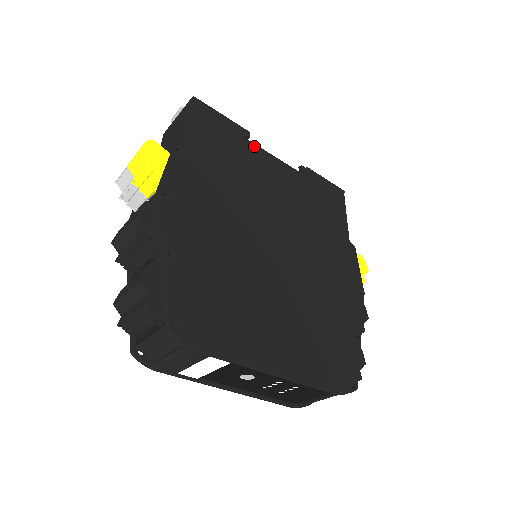
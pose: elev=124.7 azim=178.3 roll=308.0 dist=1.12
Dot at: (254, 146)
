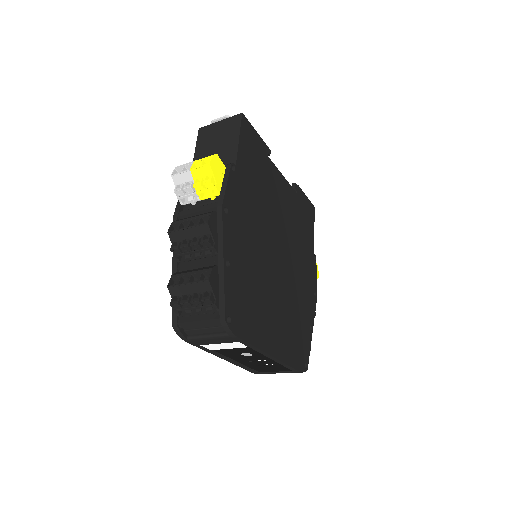
Dot at: (272, 164)
